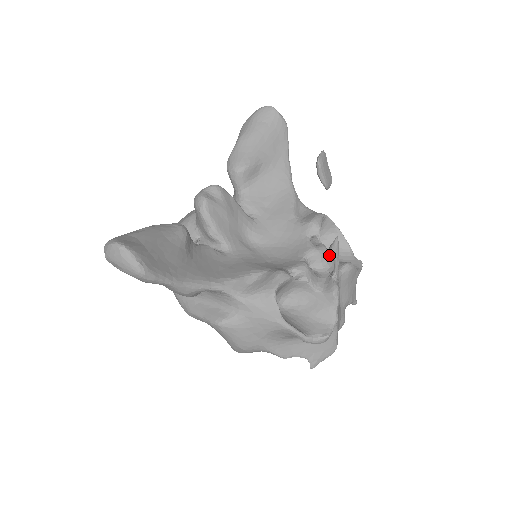
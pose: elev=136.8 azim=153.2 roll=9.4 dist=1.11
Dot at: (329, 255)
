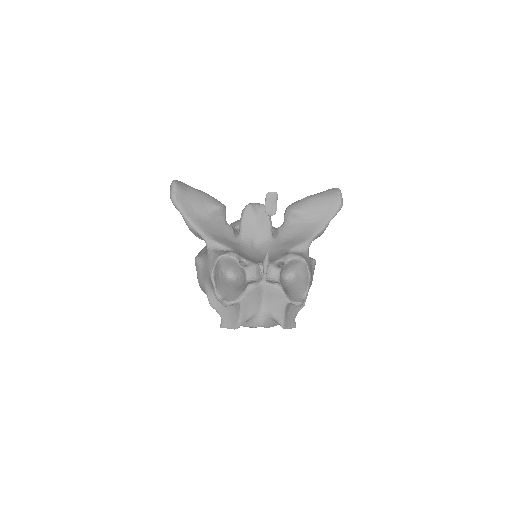
Dot at: (278, 276)
